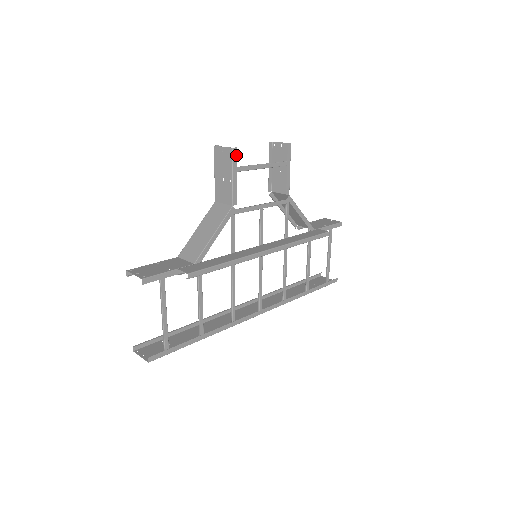
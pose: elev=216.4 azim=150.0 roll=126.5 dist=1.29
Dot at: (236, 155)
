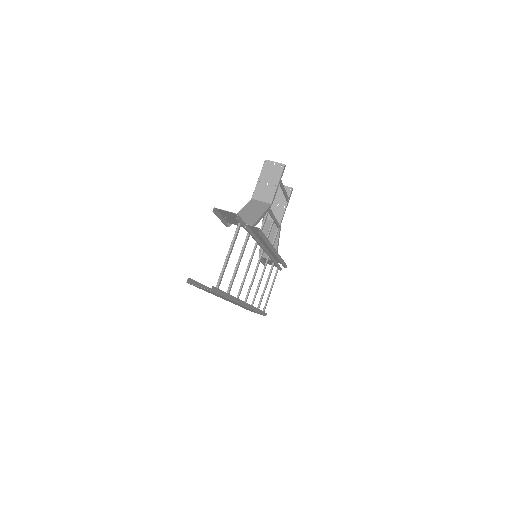
Dot at: occluded
